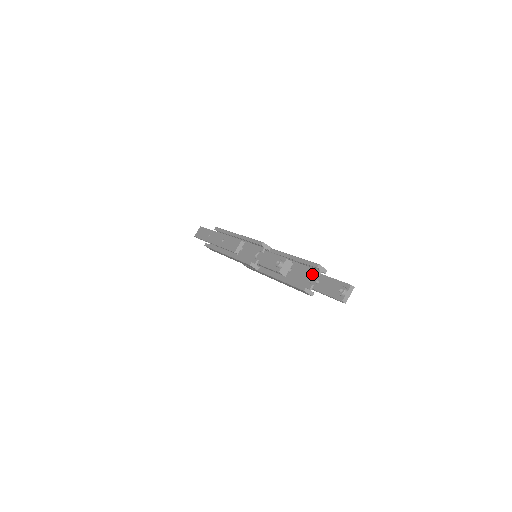
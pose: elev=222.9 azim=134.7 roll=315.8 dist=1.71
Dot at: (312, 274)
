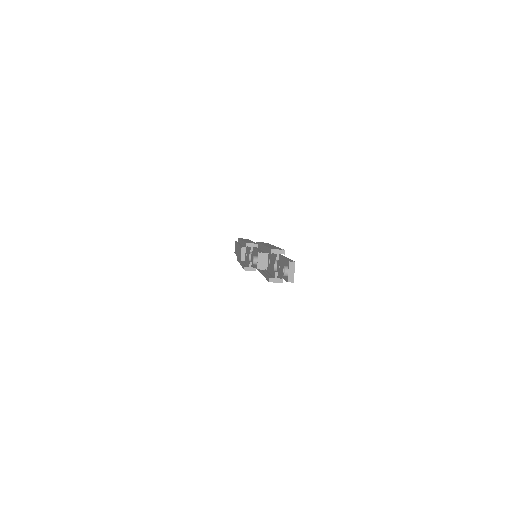
Dot at: (274, 260)
